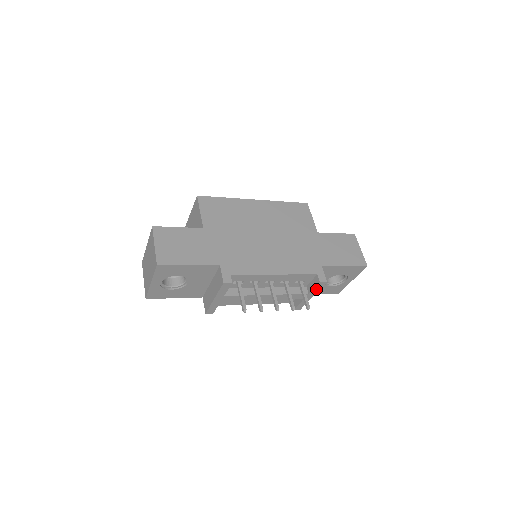
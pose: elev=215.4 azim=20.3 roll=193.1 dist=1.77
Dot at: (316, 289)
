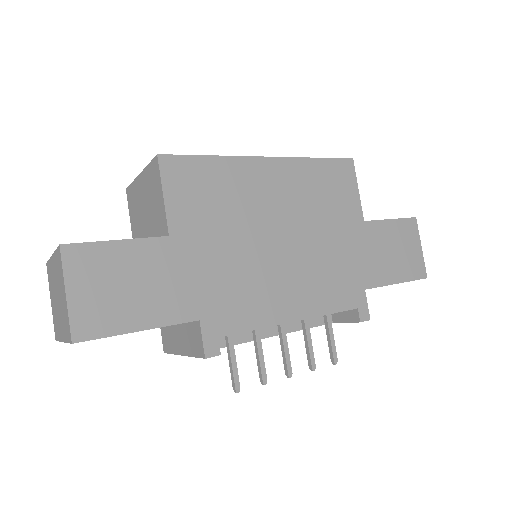
Dot at: occluded
